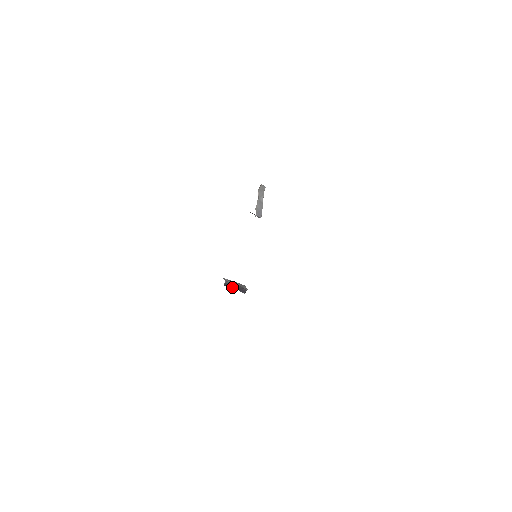
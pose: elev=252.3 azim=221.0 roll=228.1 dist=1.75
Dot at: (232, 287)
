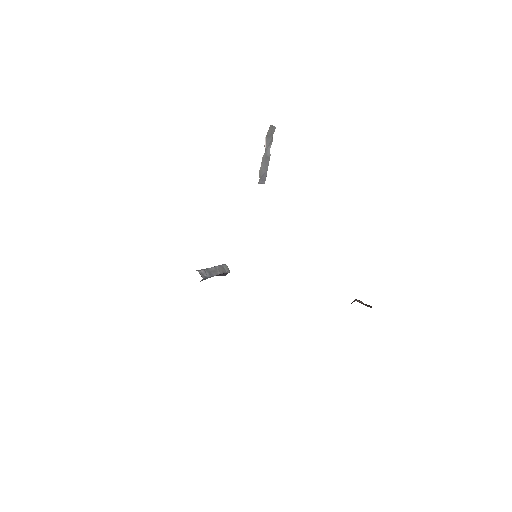
Dot at: occluded
